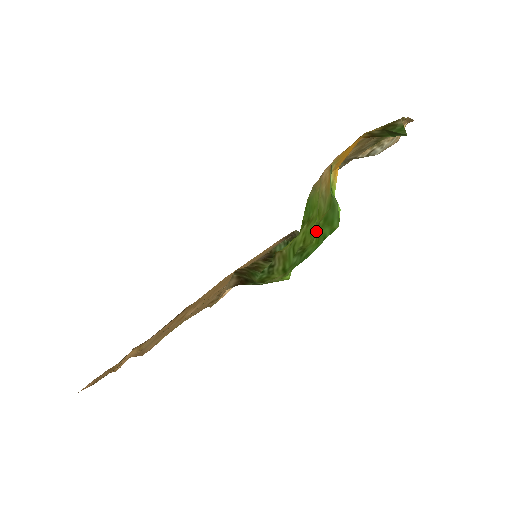
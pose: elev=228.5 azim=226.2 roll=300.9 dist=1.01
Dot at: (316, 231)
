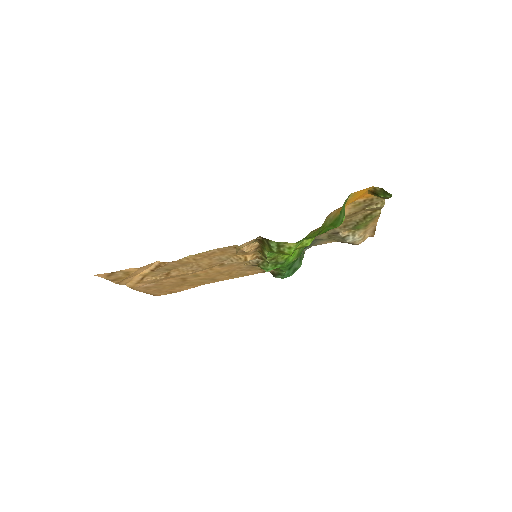
Dot at: (322, 231)
